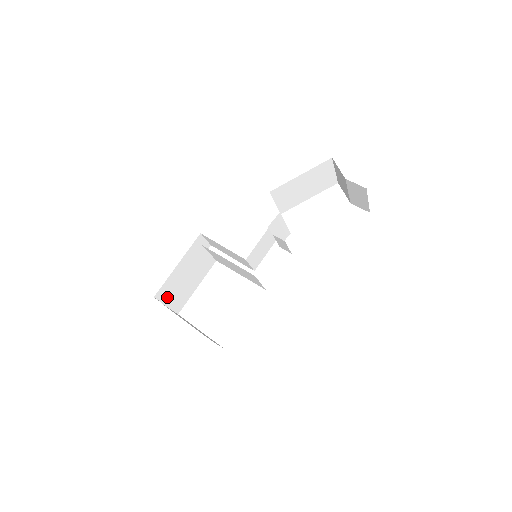
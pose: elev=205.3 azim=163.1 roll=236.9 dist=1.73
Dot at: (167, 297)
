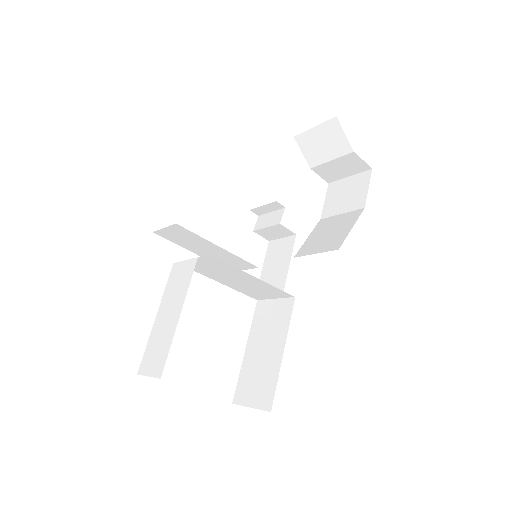
Dot at: occluded
